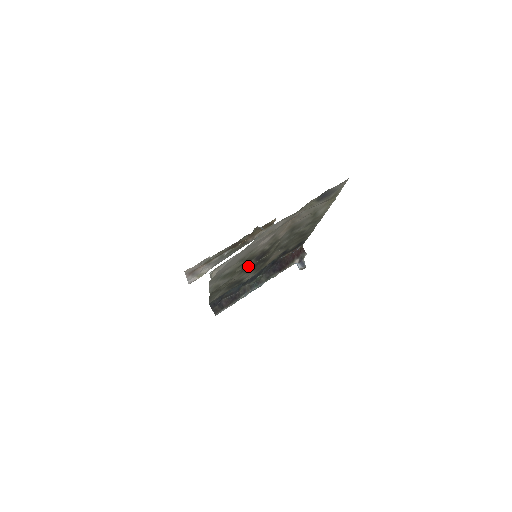
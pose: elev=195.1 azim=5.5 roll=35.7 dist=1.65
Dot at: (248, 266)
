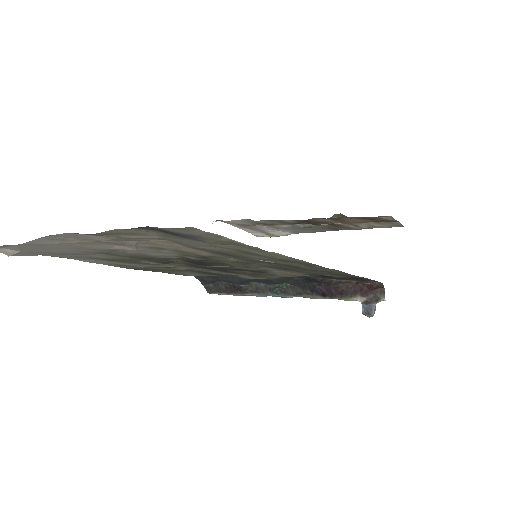
Dot at: occluded
